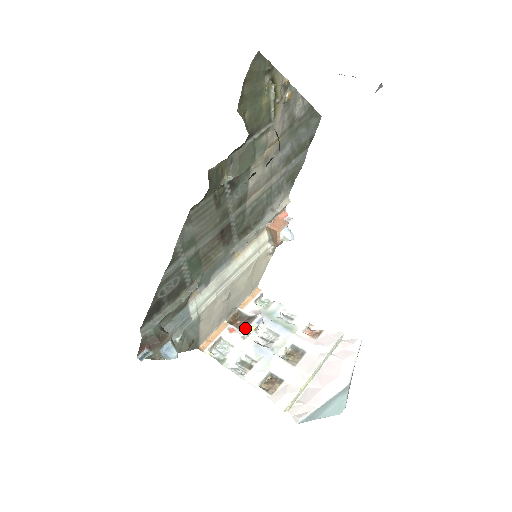
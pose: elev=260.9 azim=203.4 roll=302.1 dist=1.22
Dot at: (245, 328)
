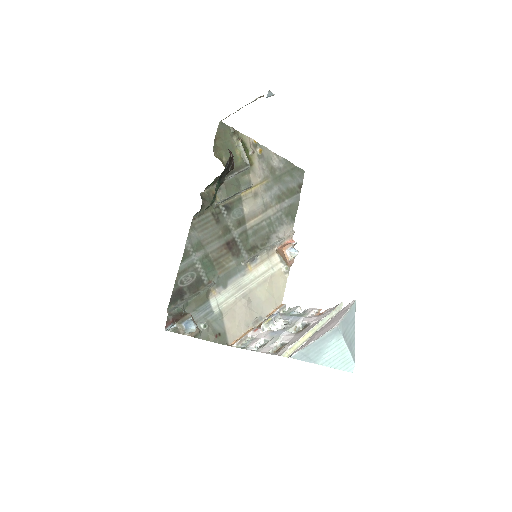
Dot at: (263, 321)
